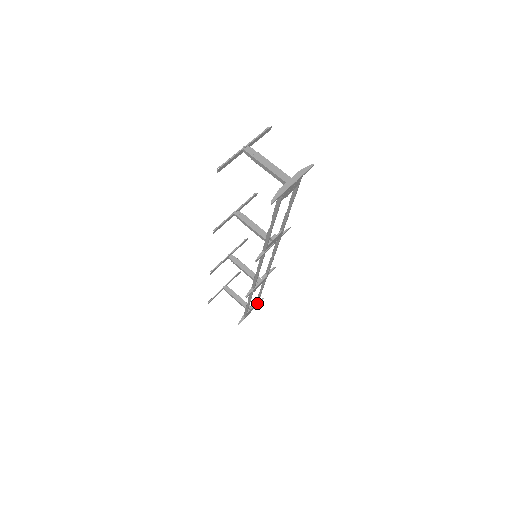
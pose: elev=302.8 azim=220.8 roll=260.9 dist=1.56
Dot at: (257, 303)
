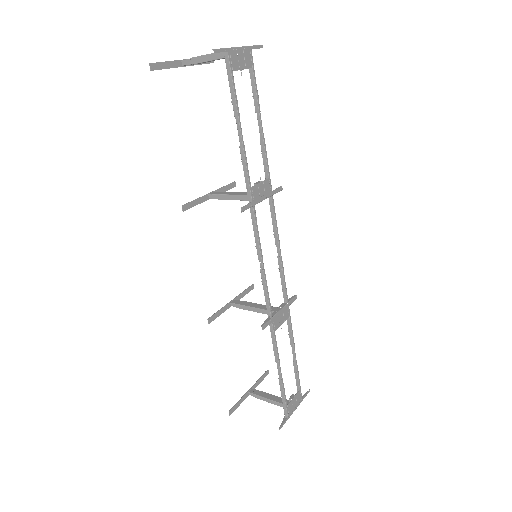
Dot at: (300, 393)
